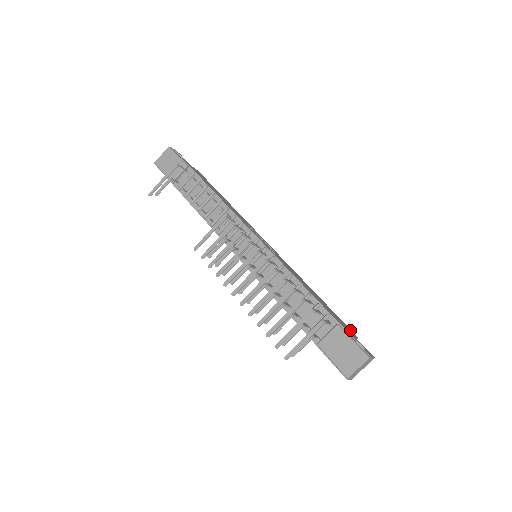
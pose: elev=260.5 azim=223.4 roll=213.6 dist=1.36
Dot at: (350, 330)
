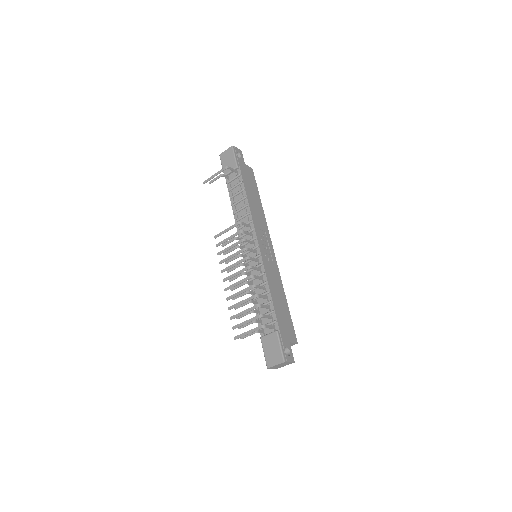
Dot at: (293, 336)
